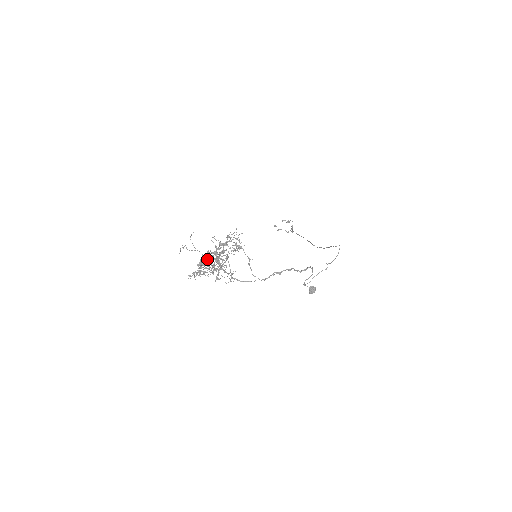
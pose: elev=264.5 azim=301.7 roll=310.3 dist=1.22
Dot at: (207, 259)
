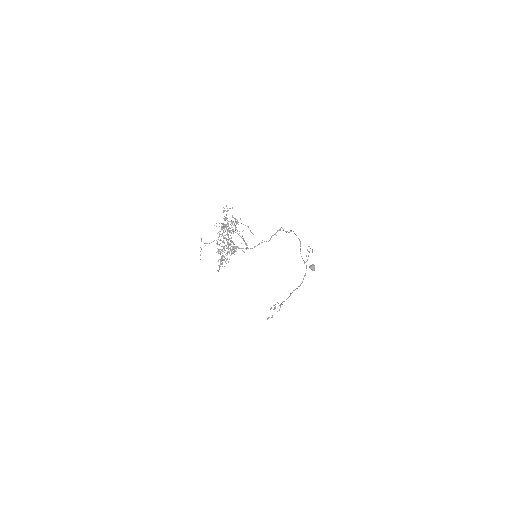
Dot at: occluded
